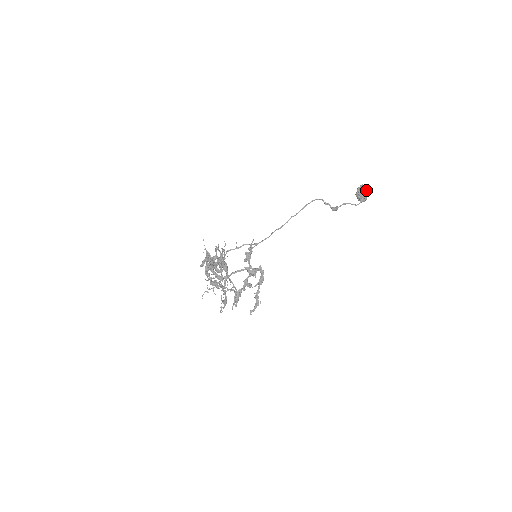
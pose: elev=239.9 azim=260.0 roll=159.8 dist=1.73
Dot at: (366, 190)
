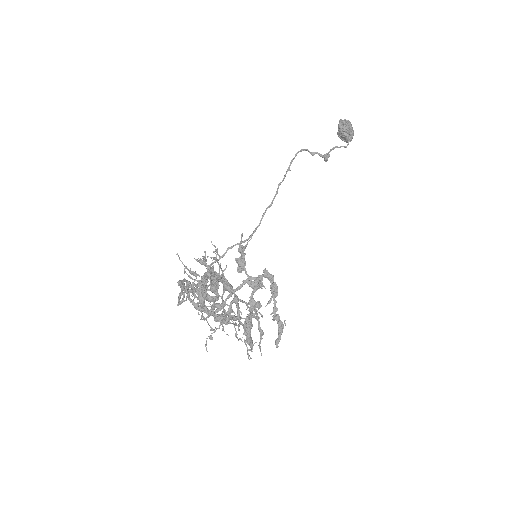
Dot at: (350, 123)
